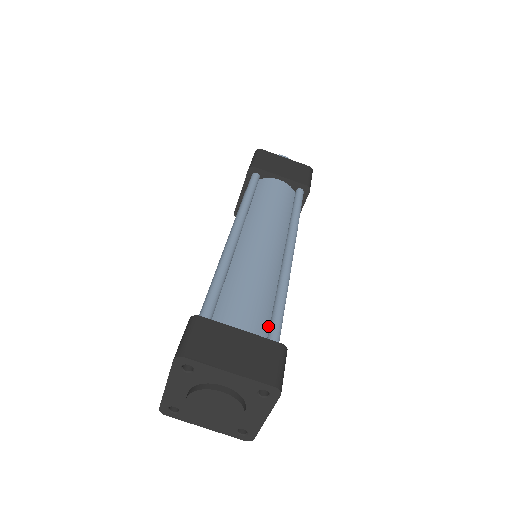
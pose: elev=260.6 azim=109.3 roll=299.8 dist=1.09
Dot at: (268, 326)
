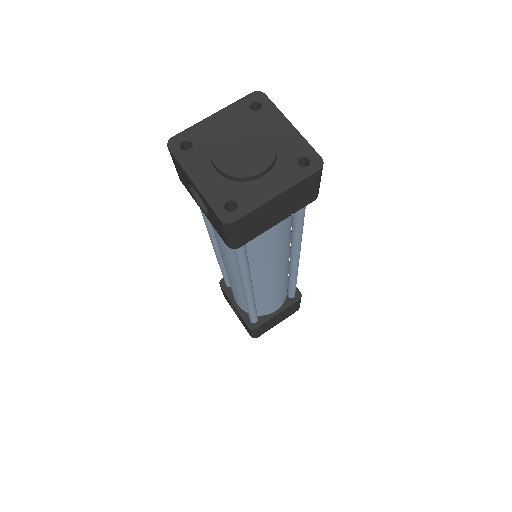
Dot at: occluded
